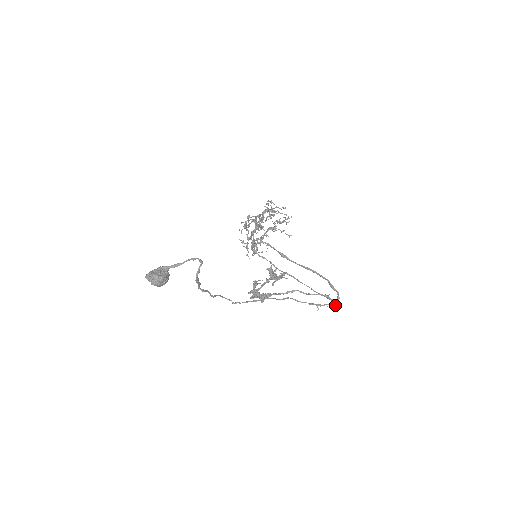
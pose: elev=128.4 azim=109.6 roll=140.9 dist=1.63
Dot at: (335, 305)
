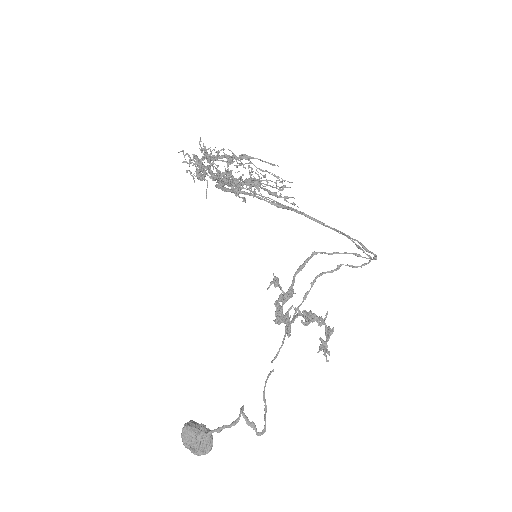
Dot at: occluded
